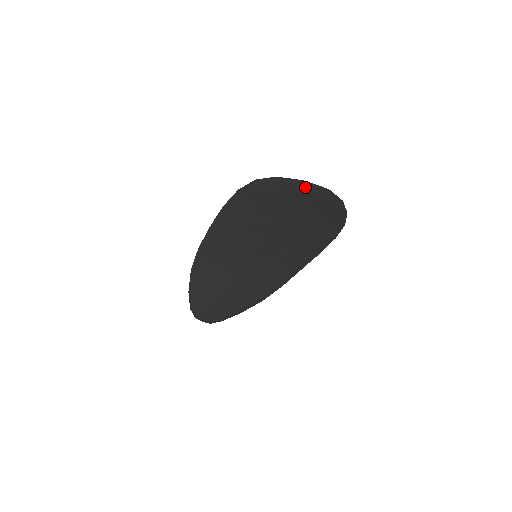
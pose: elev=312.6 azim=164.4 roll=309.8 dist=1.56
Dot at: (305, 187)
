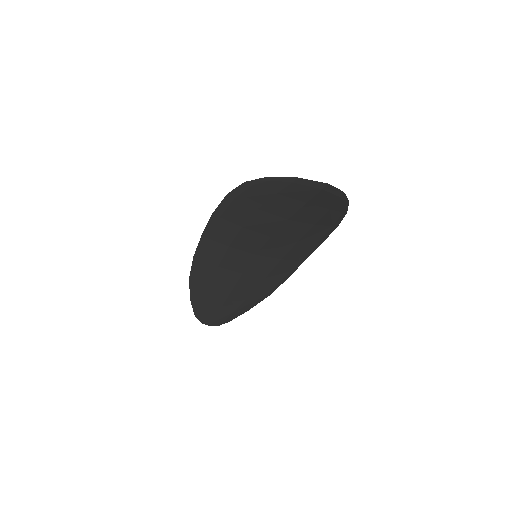
Dot at: (301, 184)
